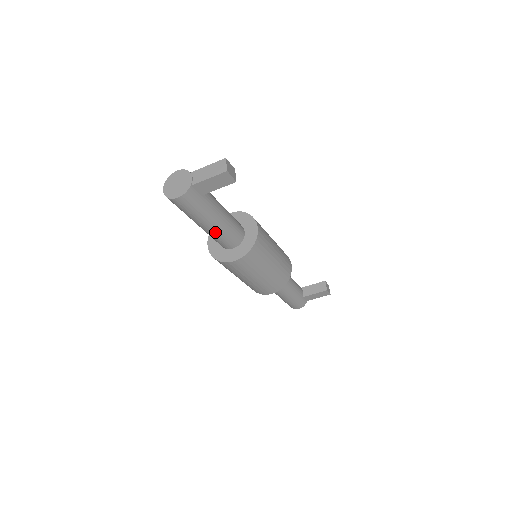
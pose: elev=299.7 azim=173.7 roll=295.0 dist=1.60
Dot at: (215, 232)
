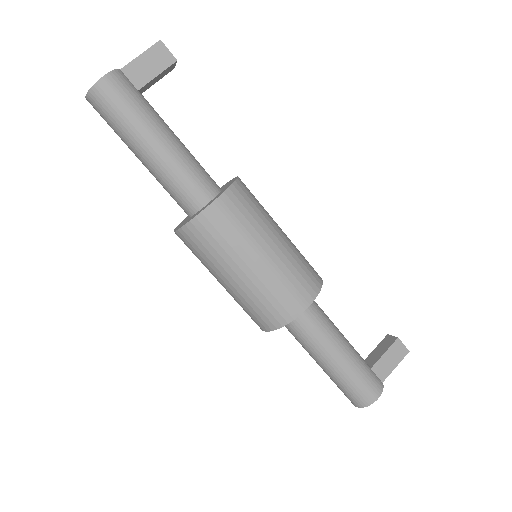
Dot at: (173, 159)
